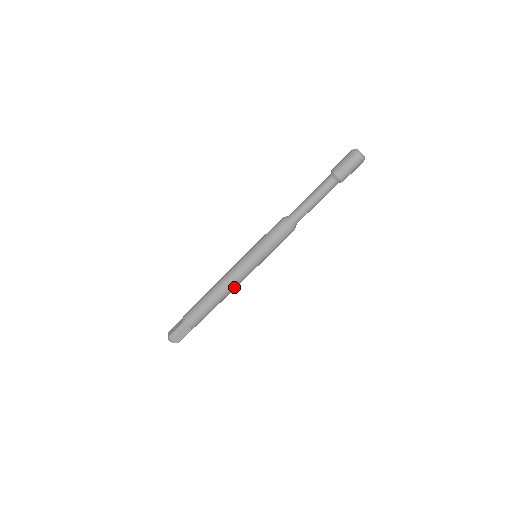
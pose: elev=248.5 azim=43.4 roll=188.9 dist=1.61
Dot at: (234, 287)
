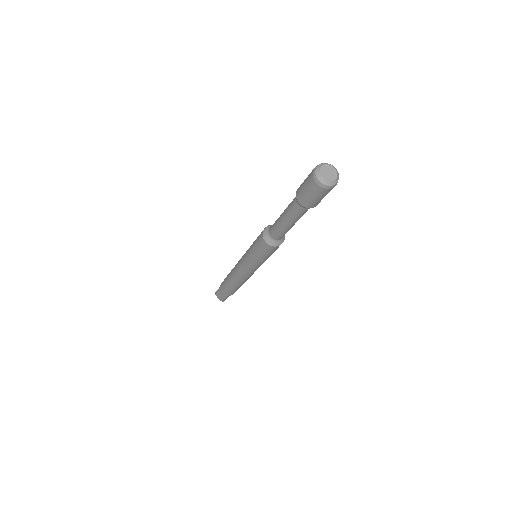
Dot at: (242, 278)
